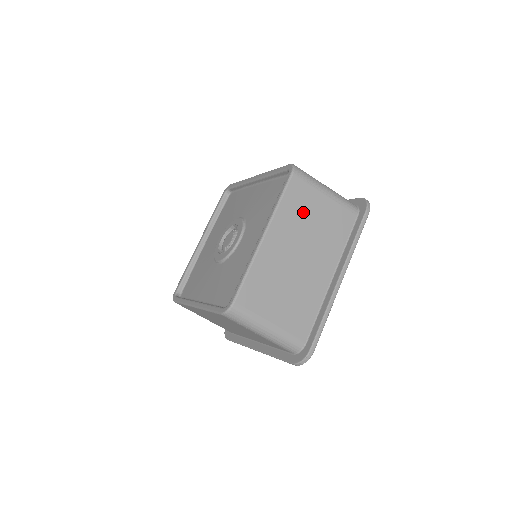
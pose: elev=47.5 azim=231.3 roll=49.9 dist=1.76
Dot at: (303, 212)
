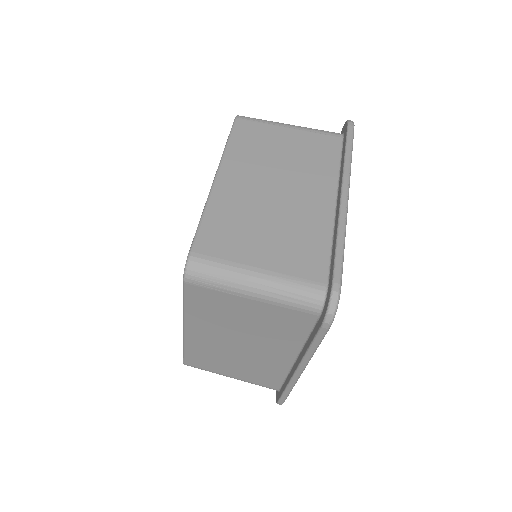
Dot at: (263, 147)
